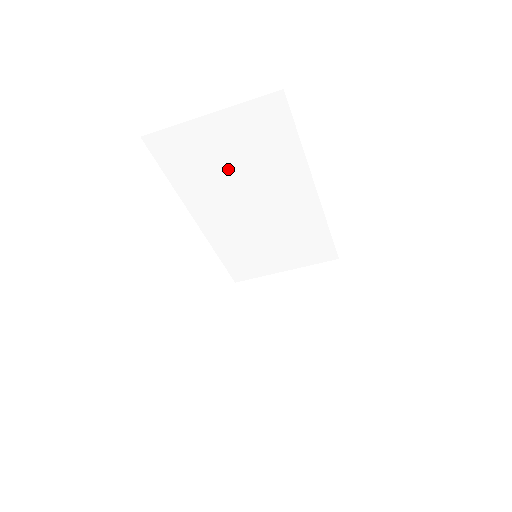
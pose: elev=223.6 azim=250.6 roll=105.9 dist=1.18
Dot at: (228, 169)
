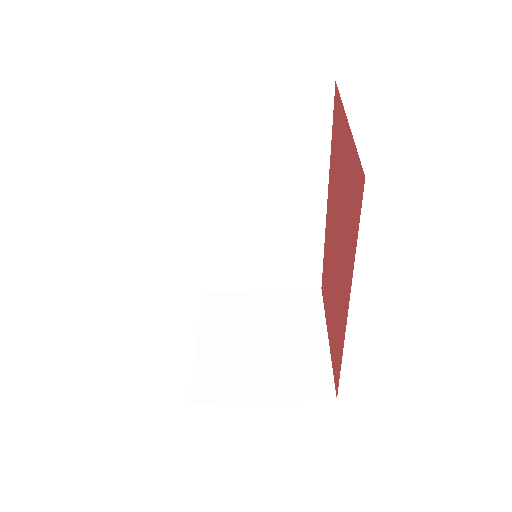
Dot at: (245, 156)
